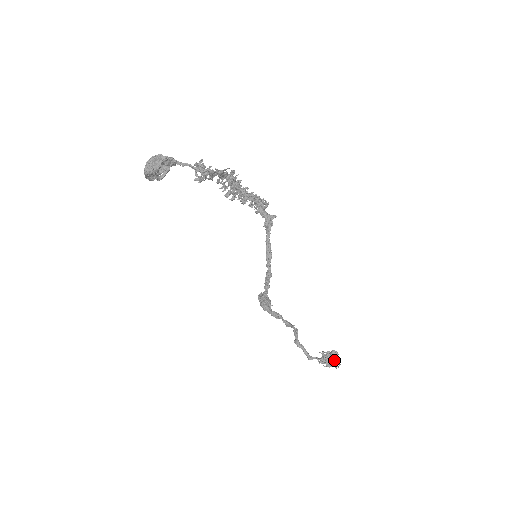
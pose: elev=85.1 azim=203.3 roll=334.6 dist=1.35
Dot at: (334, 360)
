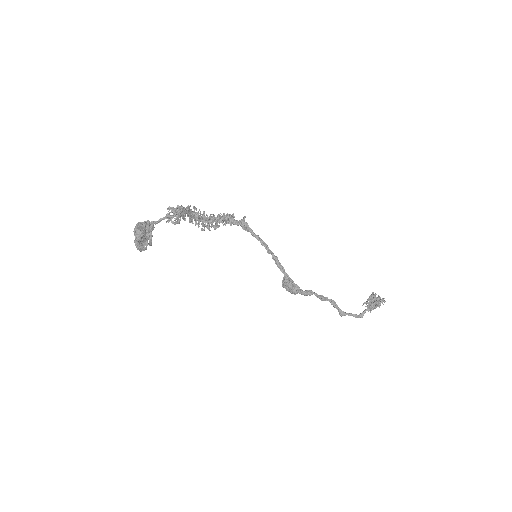
Dot at: (377, 298)
